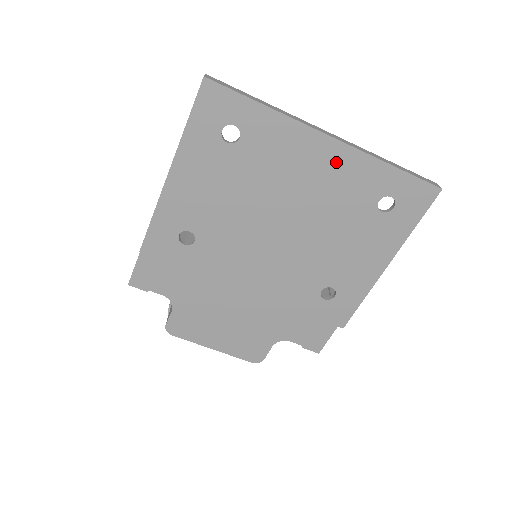
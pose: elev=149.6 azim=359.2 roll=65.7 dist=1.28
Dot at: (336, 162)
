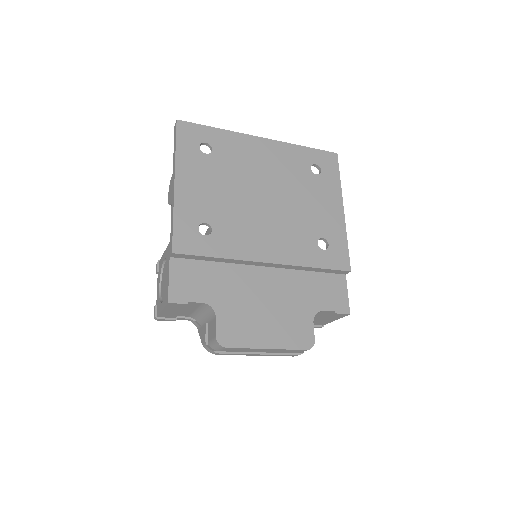
Dot at: (274, 151)
